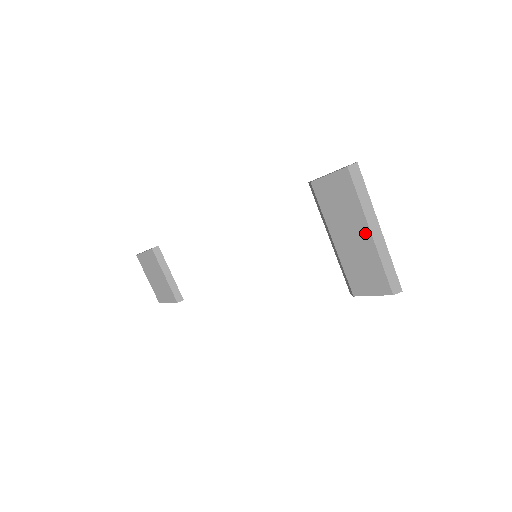
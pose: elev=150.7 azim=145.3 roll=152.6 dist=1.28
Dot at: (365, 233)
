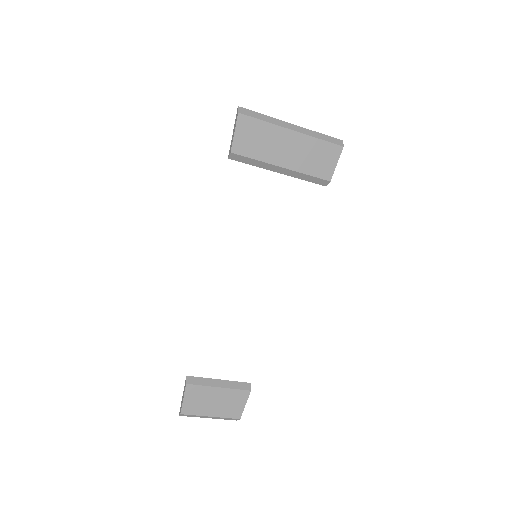
Dot at: (291, 135)
